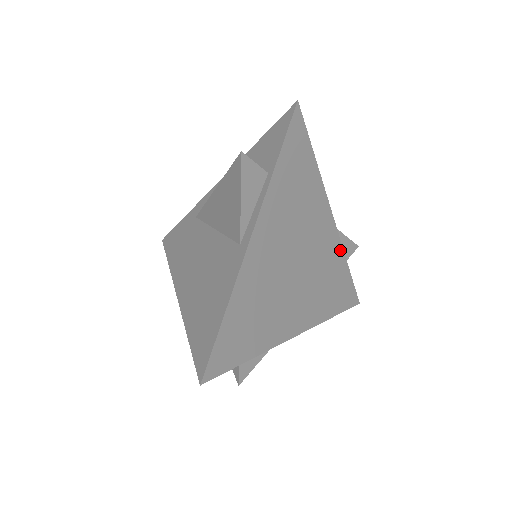
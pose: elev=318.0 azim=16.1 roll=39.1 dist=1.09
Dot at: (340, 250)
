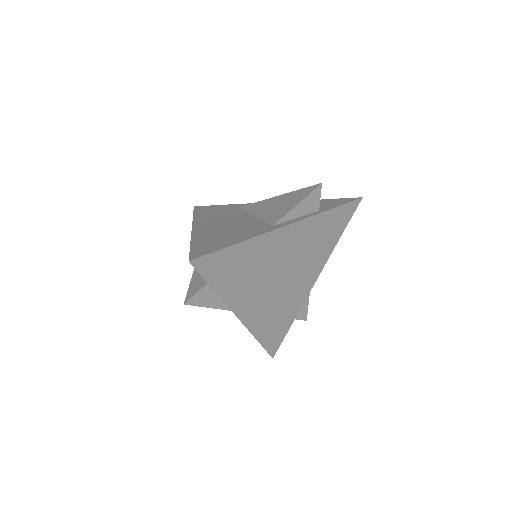
Dot at: (299, 307)
